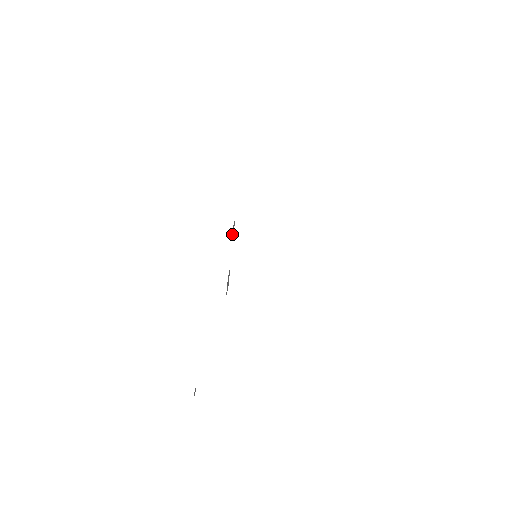
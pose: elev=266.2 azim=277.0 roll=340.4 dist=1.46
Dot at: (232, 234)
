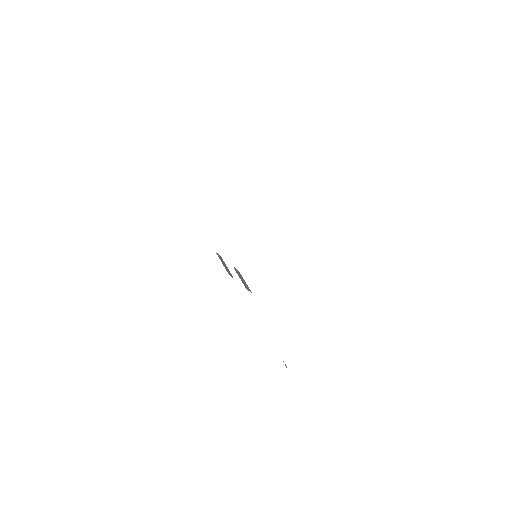
Dot at: (230, 275)
